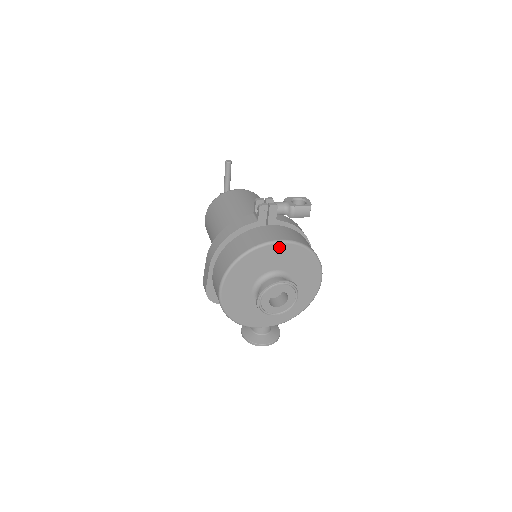
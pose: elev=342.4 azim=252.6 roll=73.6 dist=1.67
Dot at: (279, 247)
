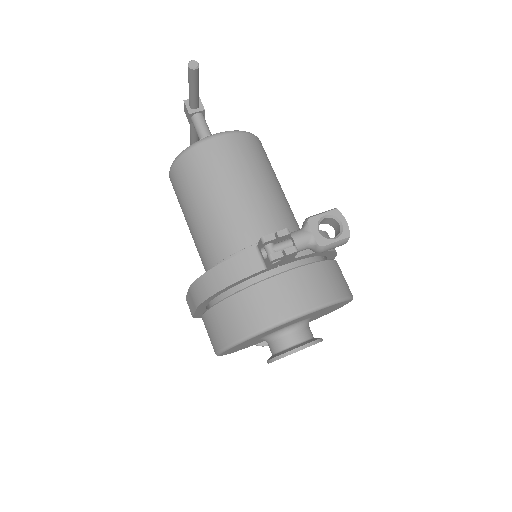
Dot at: (301, 317)
